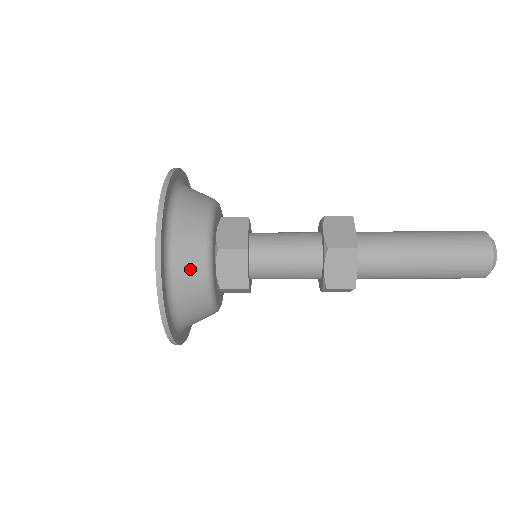
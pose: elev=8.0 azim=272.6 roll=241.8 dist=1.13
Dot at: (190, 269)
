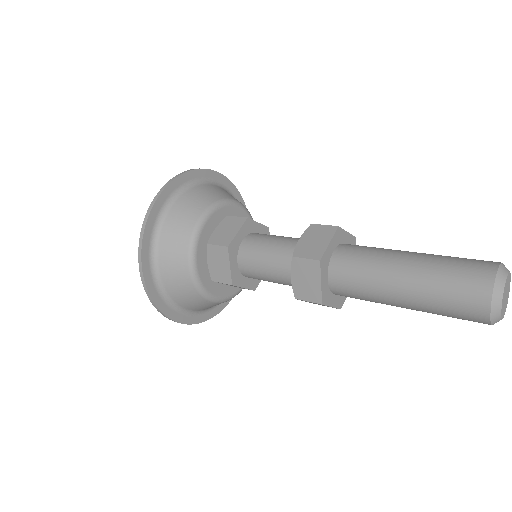
Dot at: (196, 304)
